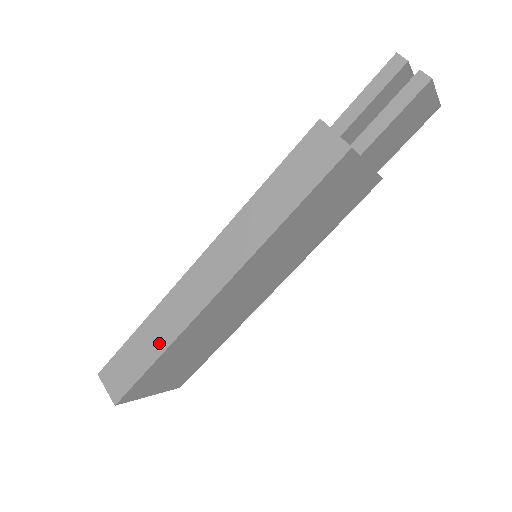
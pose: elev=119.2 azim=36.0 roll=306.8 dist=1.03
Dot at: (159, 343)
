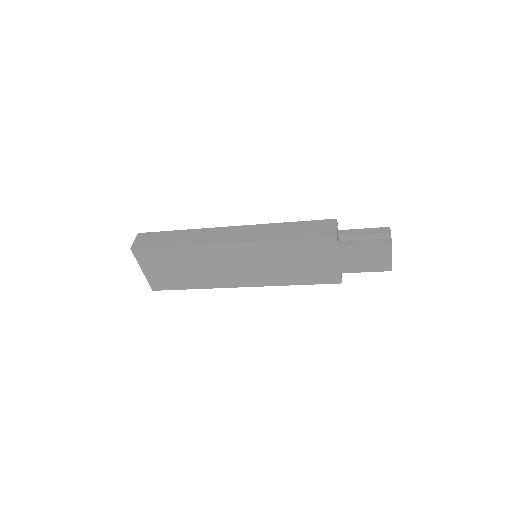
Dot at: (180, 241)
